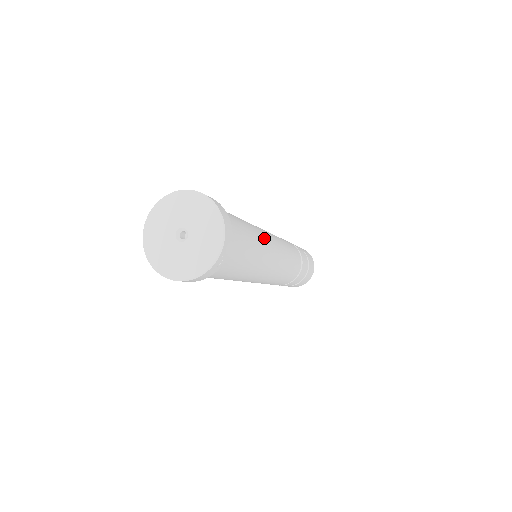
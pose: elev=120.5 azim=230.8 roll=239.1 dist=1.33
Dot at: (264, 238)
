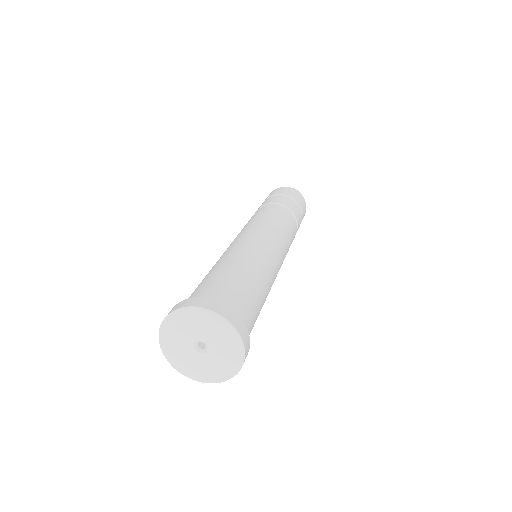
Dot at: occluded
